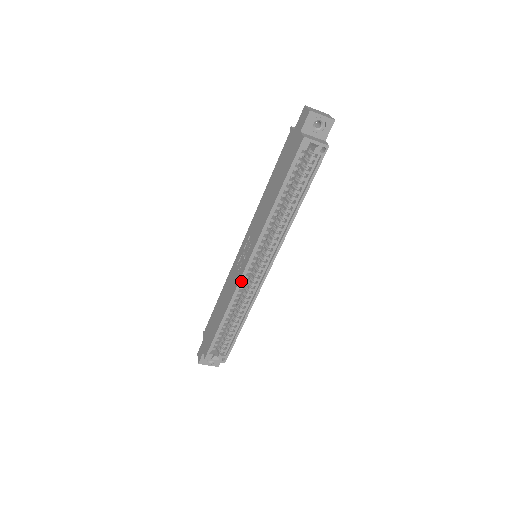
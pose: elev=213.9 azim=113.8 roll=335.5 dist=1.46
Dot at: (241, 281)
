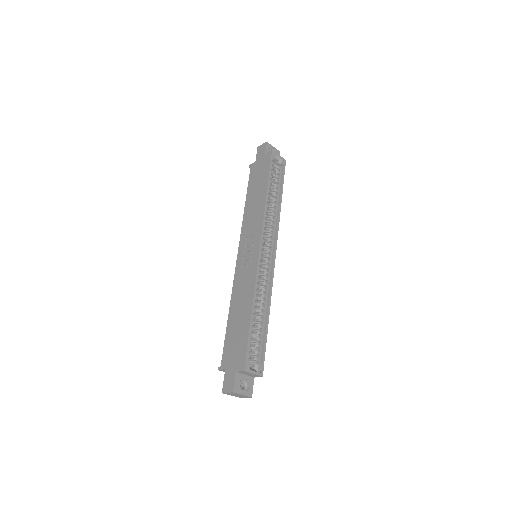
Dot at: occluded
